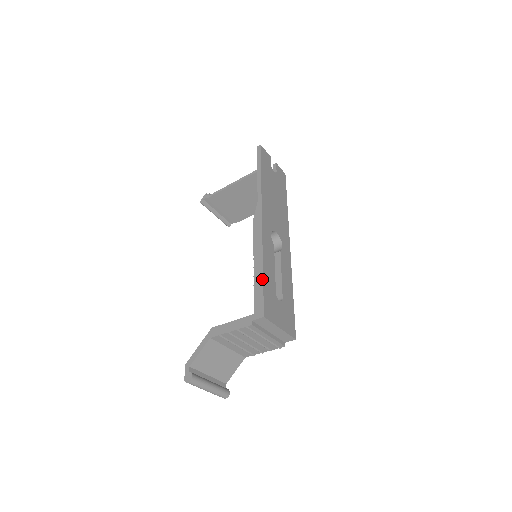
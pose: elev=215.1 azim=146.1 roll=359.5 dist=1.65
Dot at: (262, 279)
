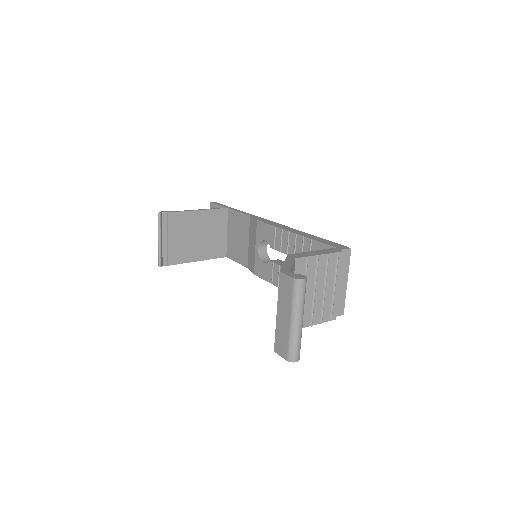
Dot at: occluded
